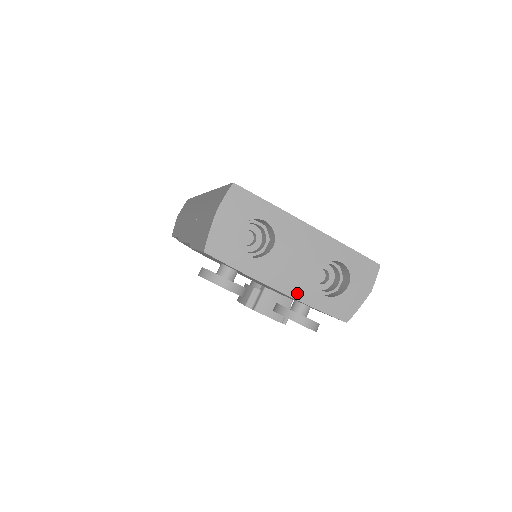
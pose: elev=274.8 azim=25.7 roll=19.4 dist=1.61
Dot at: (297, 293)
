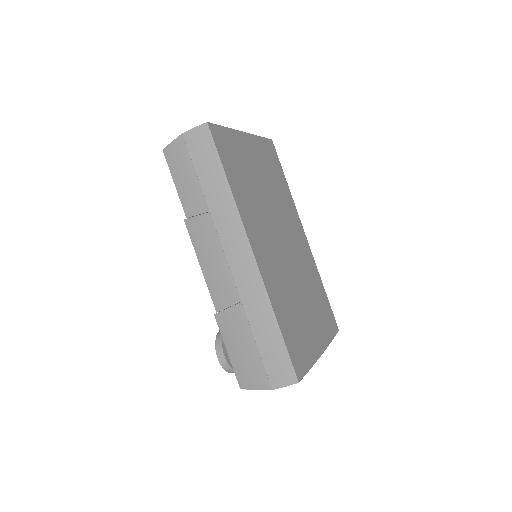
Dot at: occluded
